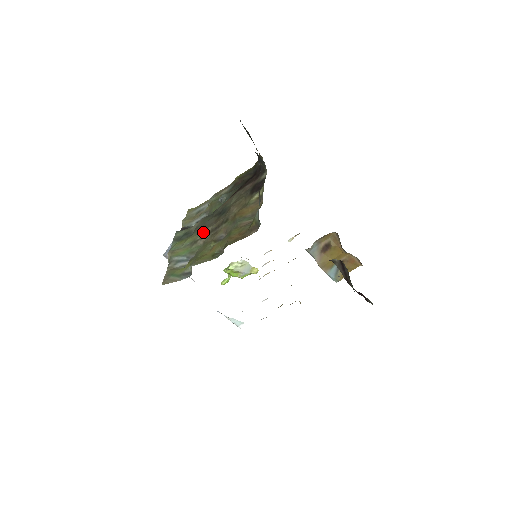
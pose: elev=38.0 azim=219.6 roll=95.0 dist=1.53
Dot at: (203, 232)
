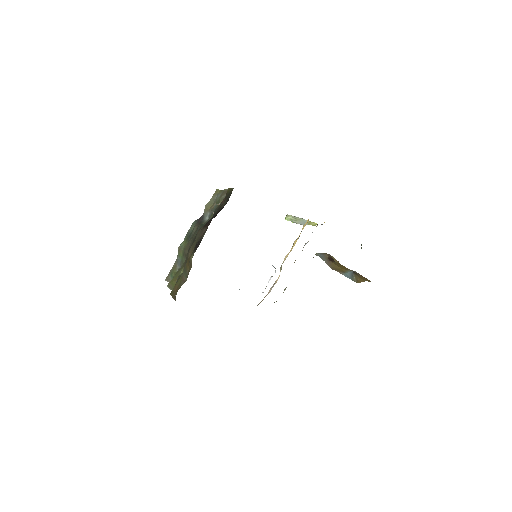
Dot at: occluded
